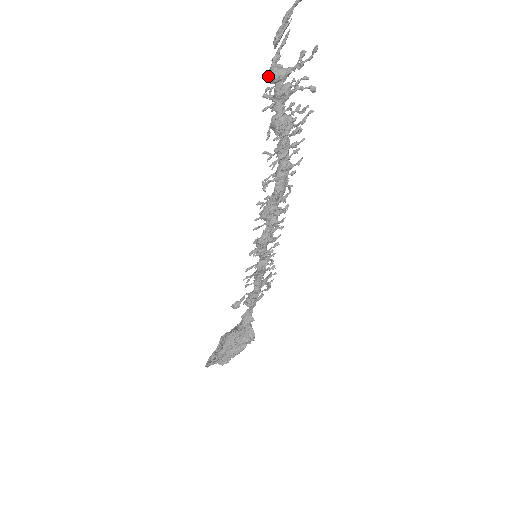
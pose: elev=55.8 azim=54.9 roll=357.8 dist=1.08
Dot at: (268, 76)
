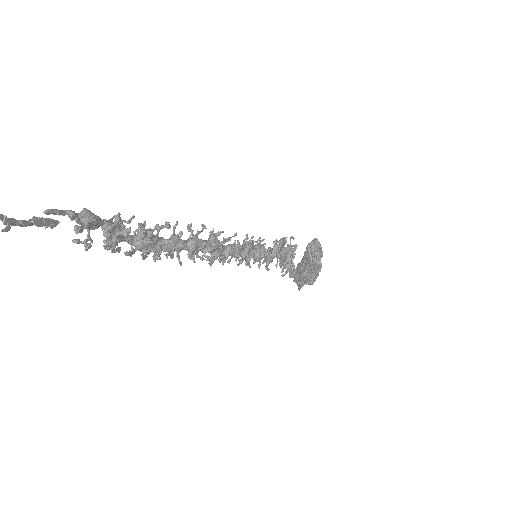
Dot at: occluded
